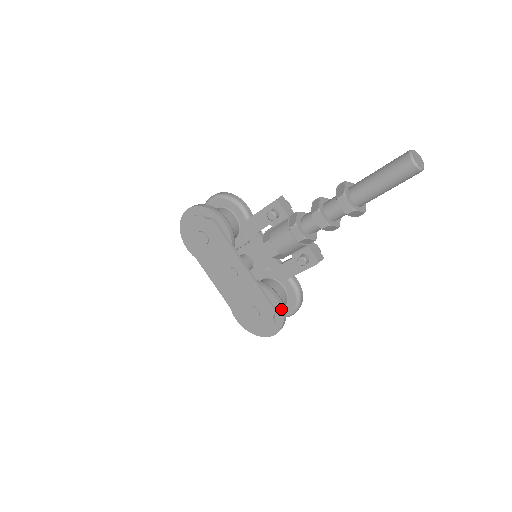
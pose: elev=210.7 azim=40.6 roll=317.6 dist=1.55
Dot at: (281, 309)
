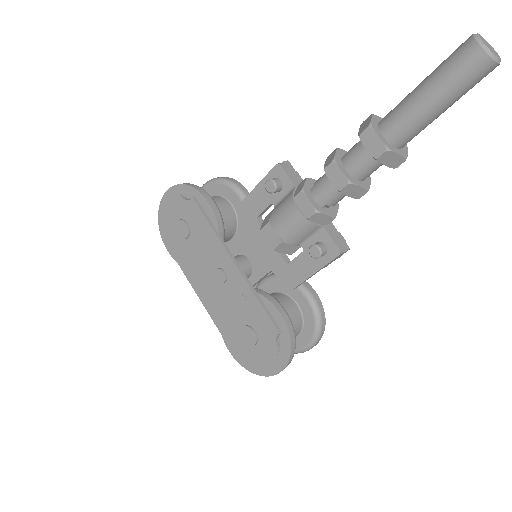
Dot at: (287, 328)
